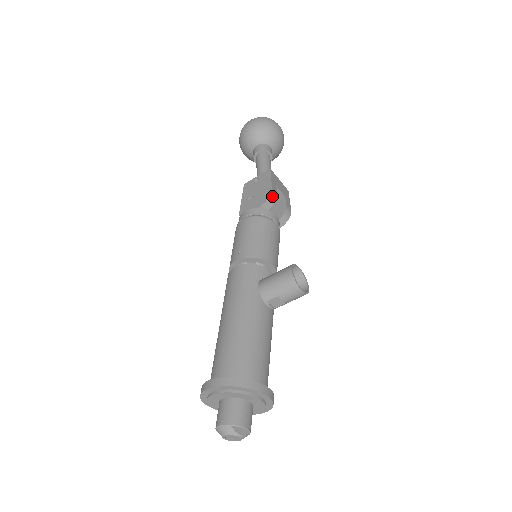
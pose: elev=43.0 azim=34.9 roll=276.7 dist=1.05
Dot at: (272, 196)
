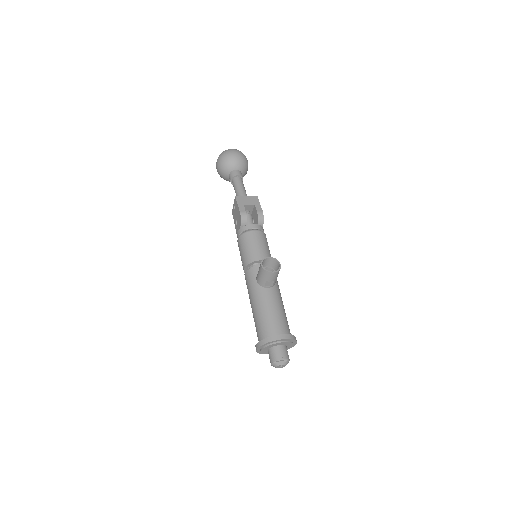
Dot at: (242, 216)
